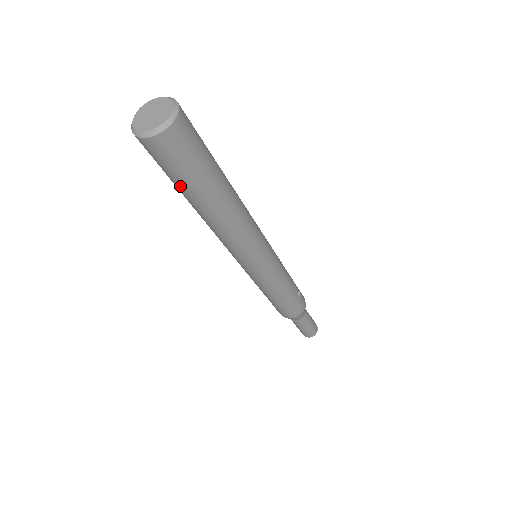
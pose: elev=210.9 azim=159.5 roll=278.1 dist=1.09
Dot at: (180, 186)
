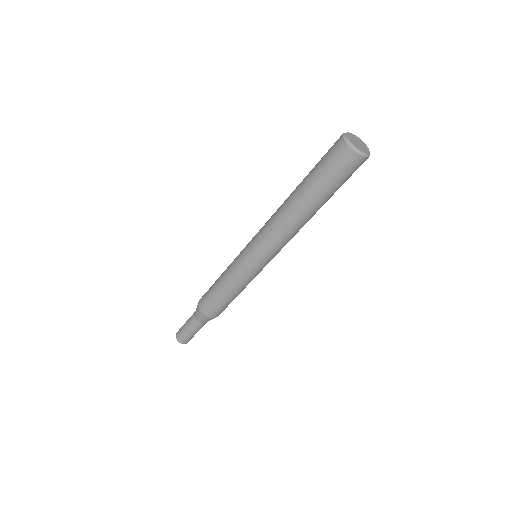
Dot at: (325, 189)
